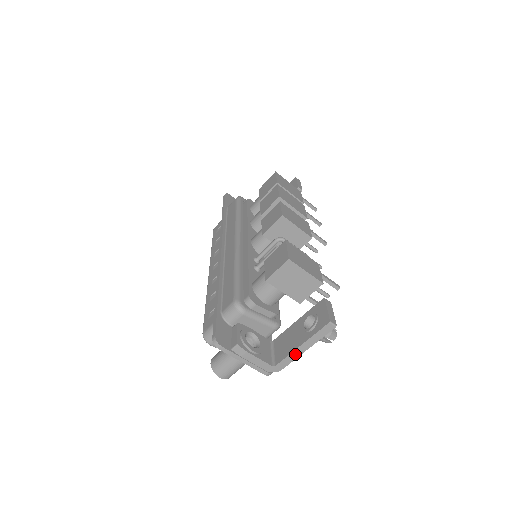
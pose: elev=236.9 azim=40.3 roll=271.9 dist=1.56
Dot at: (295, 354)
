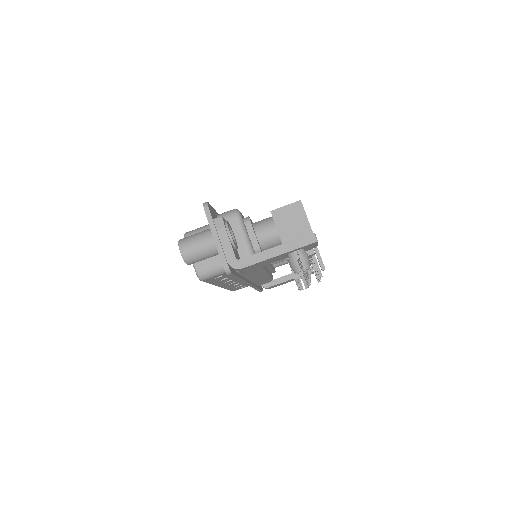
Dot at: (264, 255)
